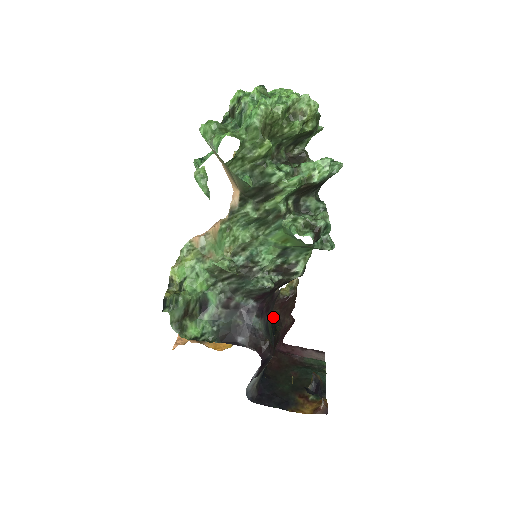
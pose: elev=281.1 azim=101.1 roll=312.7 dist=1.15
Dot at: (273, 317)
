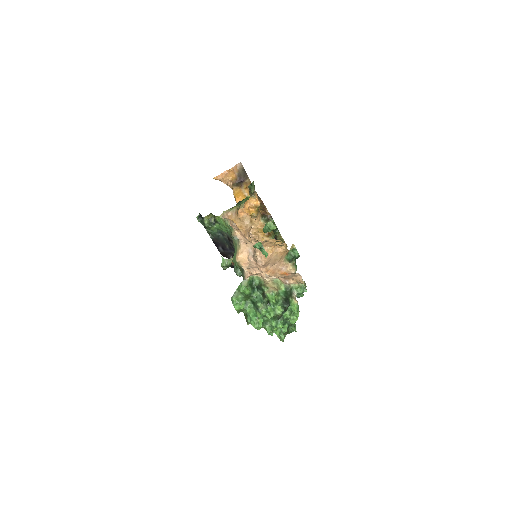
Dot at: occluded
